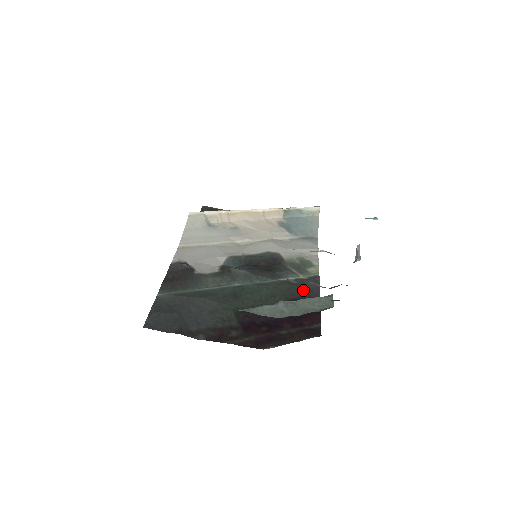
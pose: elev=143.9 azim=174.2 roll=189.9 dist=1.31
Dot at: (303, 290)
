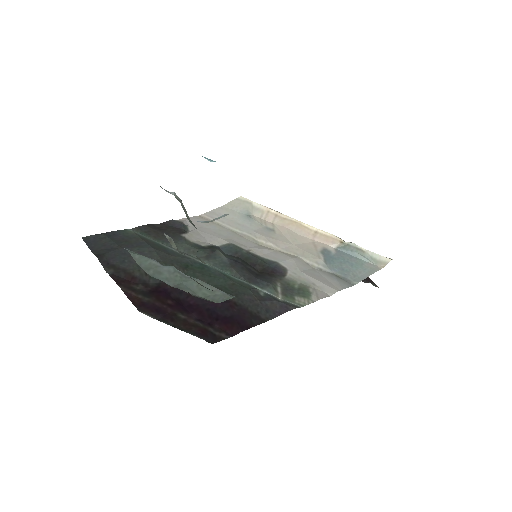
Dot at: (259, 304)
